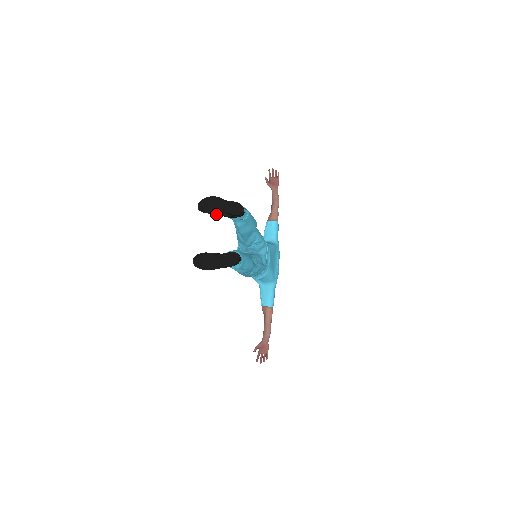
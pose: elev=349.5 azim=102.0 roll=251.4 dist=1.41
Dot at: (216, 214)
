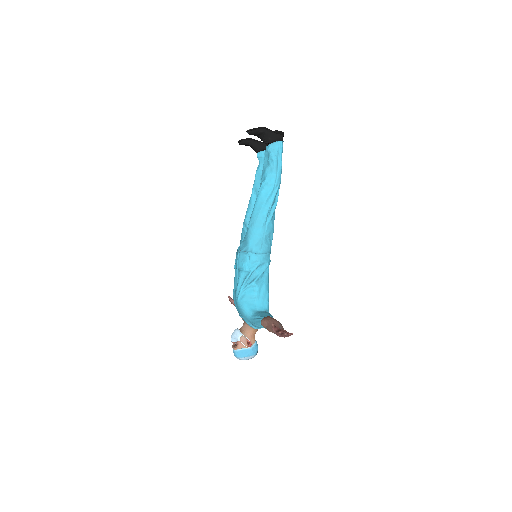
Dot at: (254, 142)
